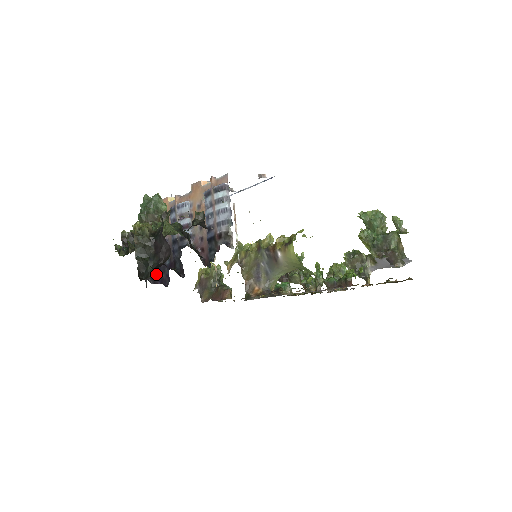
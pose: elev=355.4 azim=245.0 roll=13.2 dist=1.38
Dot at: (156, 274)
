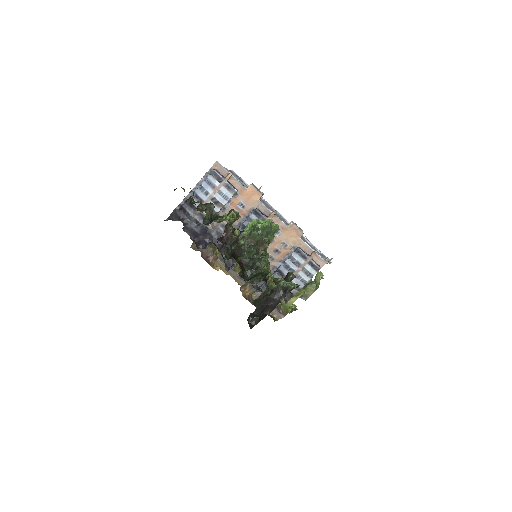
Dot at: (196, 230)
